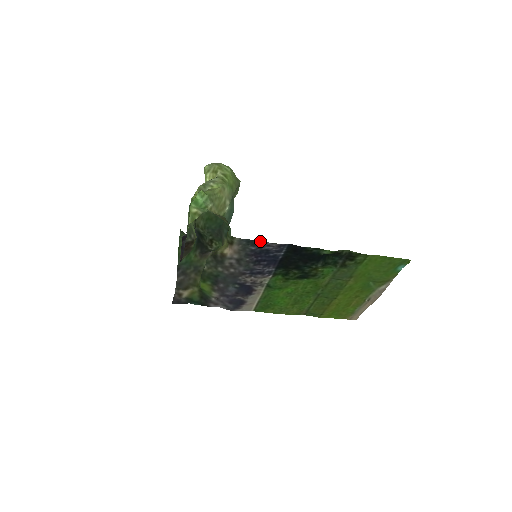
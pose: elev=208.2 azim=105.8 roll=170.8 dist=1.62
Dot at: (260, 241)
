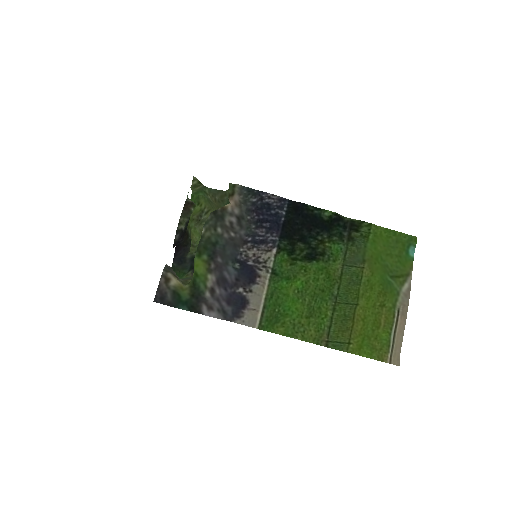
Dot at: (260, 191)
